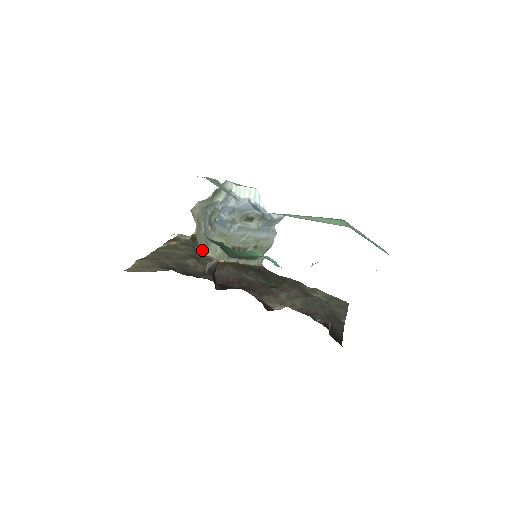
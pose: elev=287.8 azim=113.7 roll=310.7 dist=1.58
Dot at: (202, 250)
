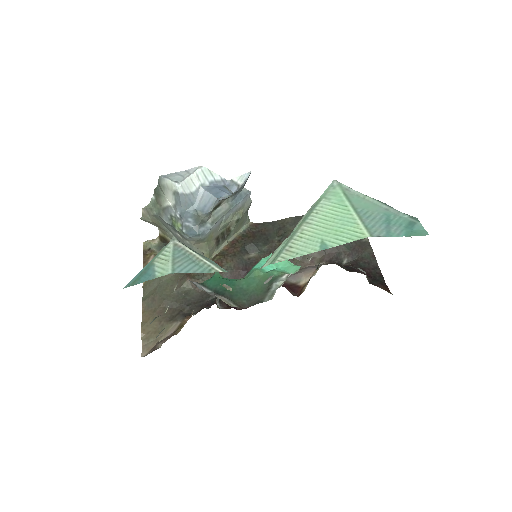
Dot at: occluded
